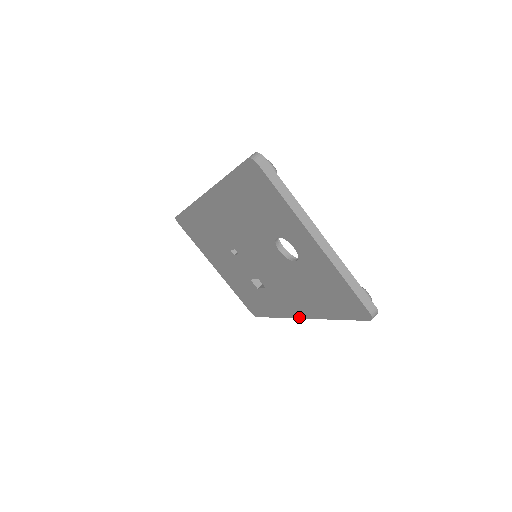
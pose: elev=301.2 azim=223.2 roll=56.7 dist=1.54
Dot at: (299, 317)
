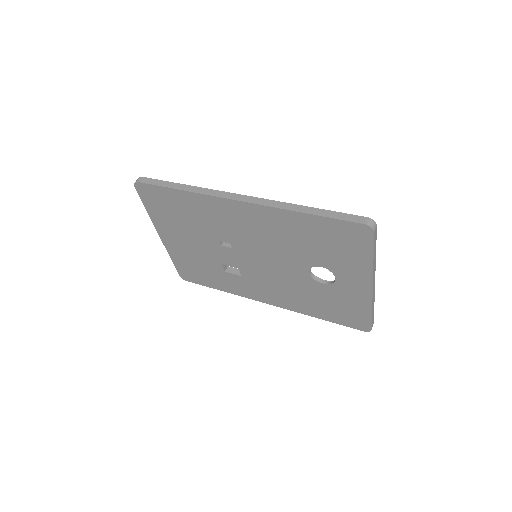
Dot at: (266, 303)
